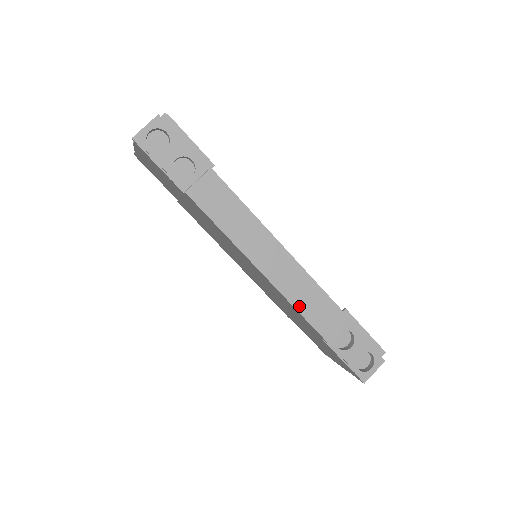
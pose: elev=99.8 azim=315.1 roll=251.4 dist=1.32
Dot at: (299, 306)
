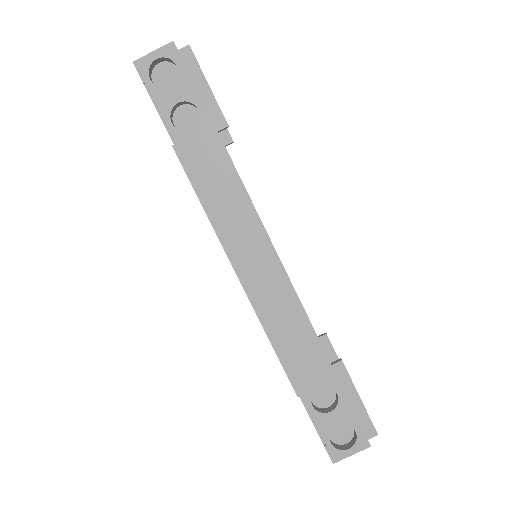
Dot at: (274, 335)
